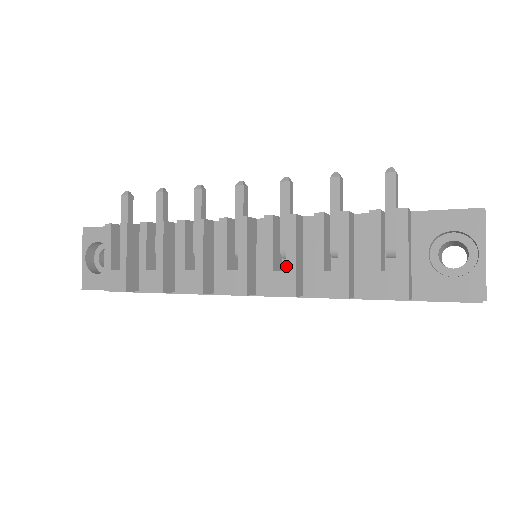
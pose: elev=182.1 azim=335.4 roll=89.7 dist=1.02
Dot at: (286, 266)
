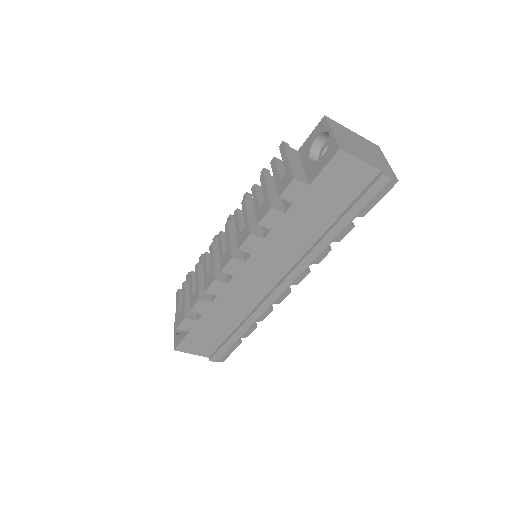
Dot at: (245, 224)
